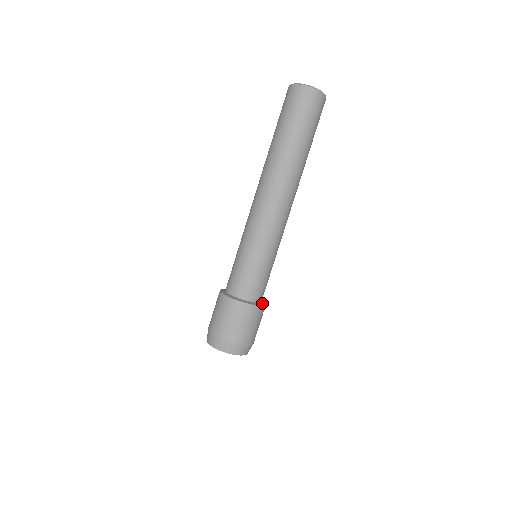
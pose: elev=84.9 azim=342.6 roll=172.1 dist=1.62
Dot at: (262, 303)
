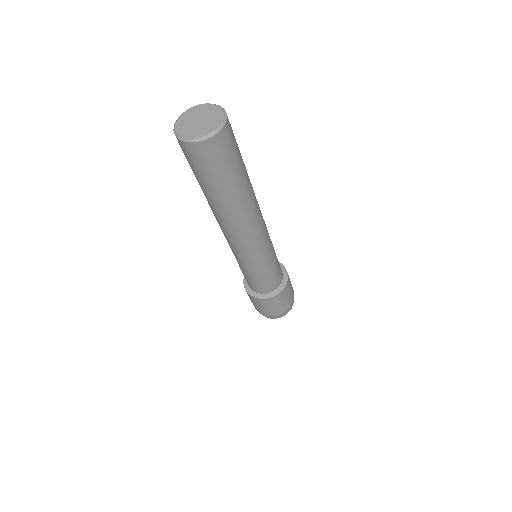
Dot at: (273, 293)
